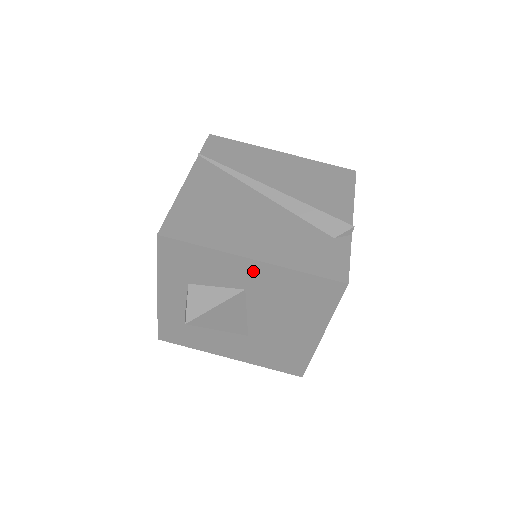
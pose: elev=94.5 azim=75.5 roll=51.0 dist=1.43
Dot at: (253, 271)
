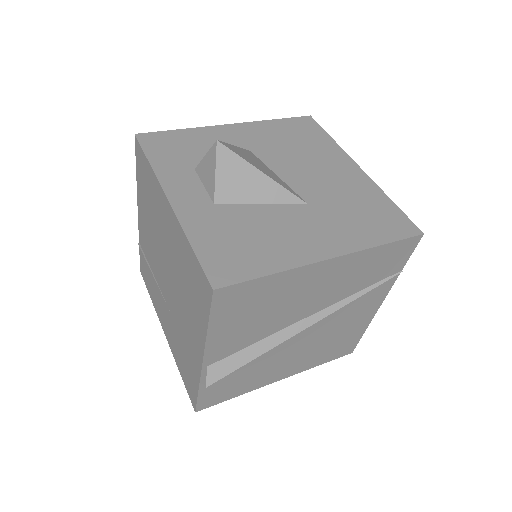
Dot at: (240, 133)
